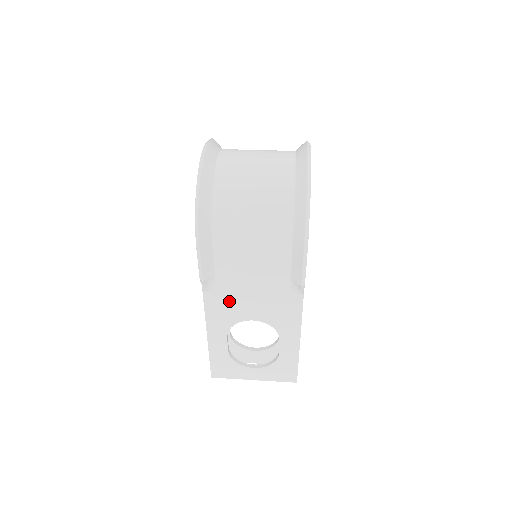
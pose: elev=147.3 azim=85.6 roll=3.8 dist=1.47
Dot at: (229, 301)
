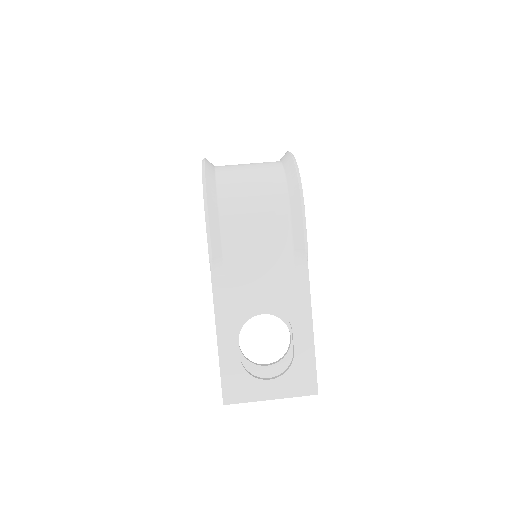
Dot at: (238, 286)
